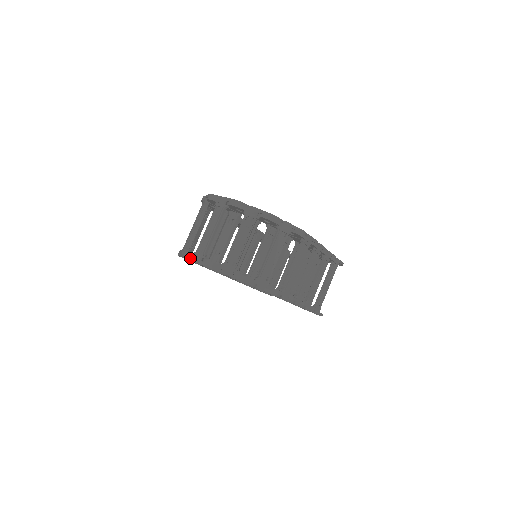
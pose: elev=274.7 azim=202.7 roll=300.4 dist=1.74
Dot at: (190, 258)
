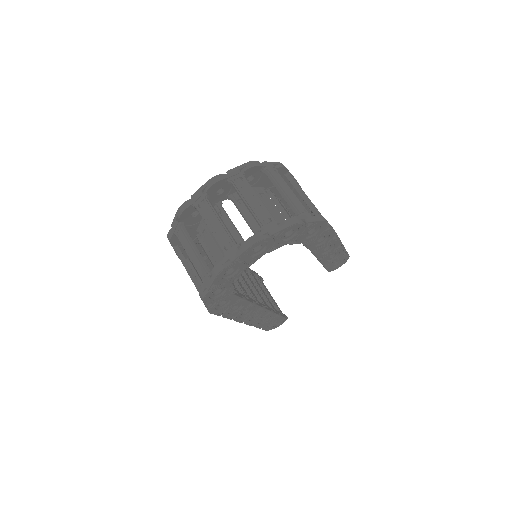
Dot at: (226, 264)
